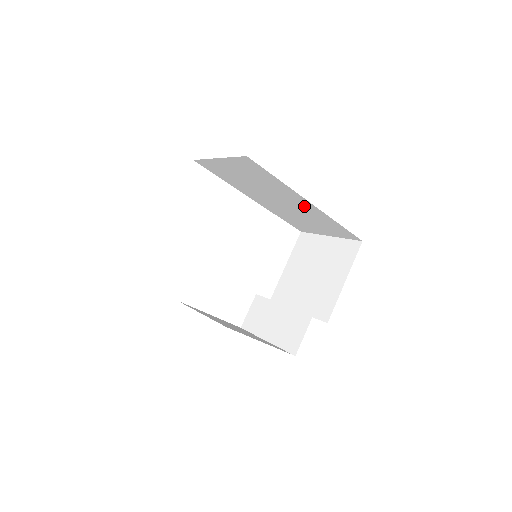
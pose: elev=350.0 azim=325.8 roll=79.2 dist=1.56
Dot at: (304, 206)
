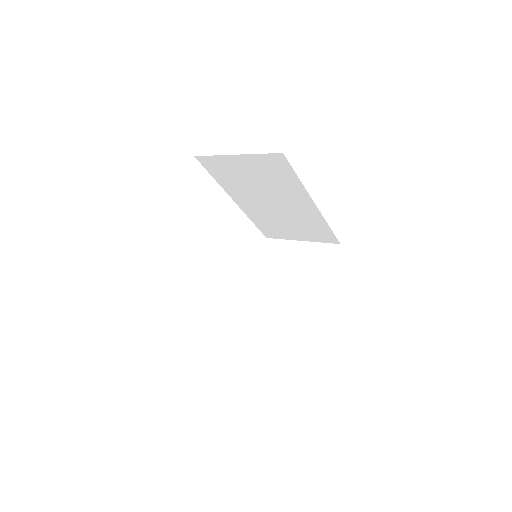
Dot at: (303, 208)
